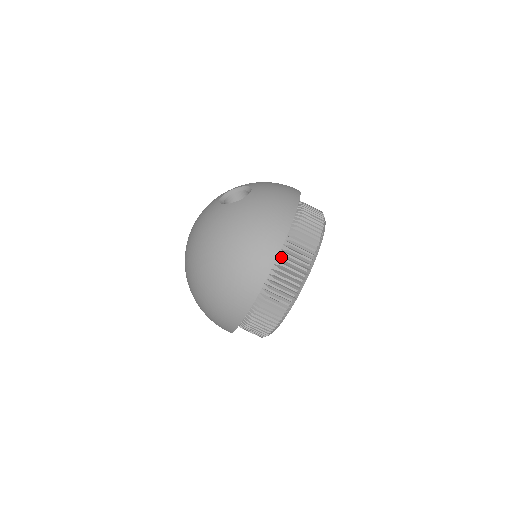
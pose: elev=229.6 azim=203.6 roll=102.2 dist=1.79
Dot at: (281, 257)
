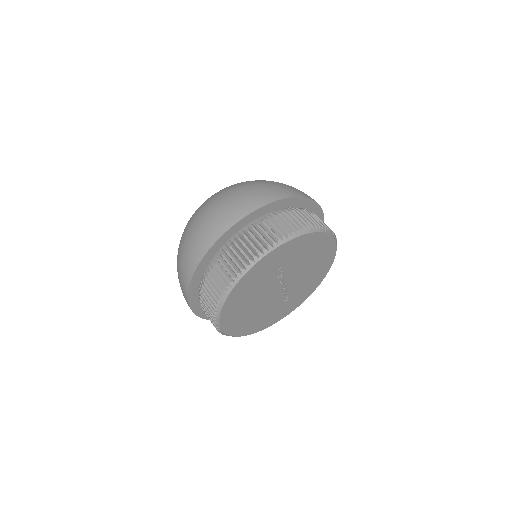
Dot at: (299, 208)
